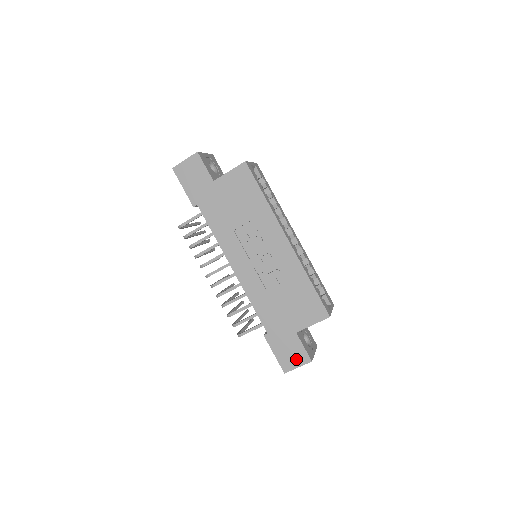
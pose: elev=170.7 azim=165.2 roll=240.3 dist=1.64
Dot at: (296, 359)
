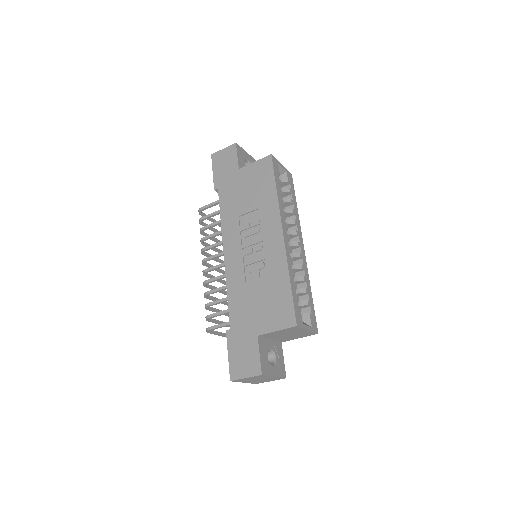
Dot at: (247, 367)
